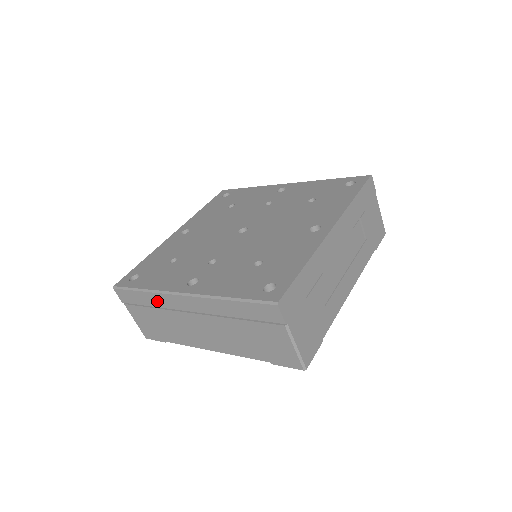
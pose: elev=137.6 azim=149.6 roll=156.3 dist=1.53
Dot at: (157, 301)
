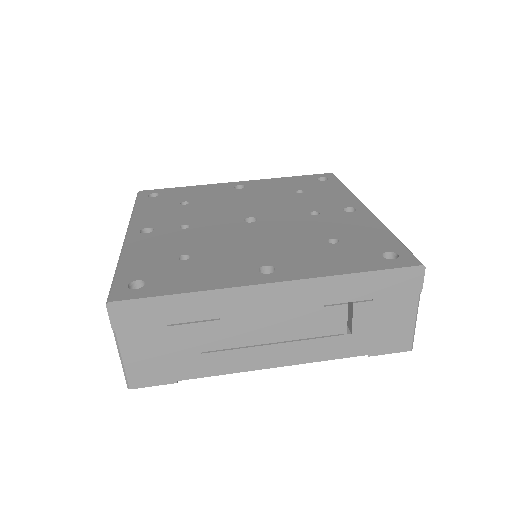
Dot at: occluded
